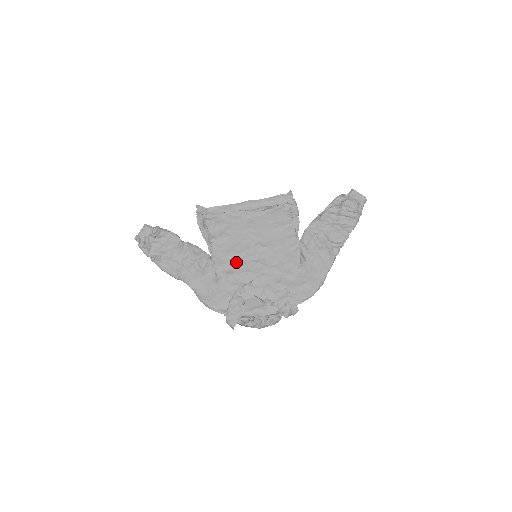
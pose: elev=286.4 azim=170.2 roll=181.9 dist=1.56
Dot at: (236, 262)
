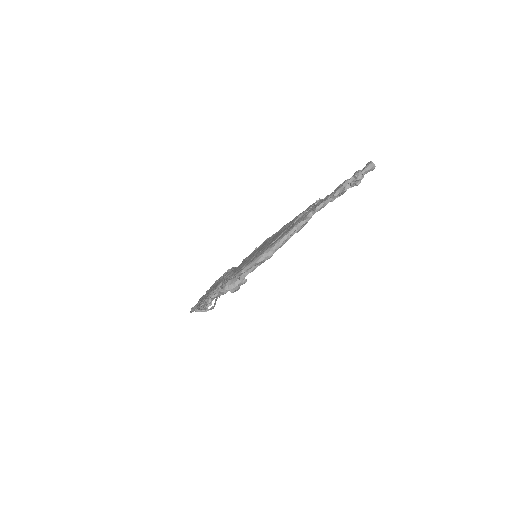
Dot at: occluded
